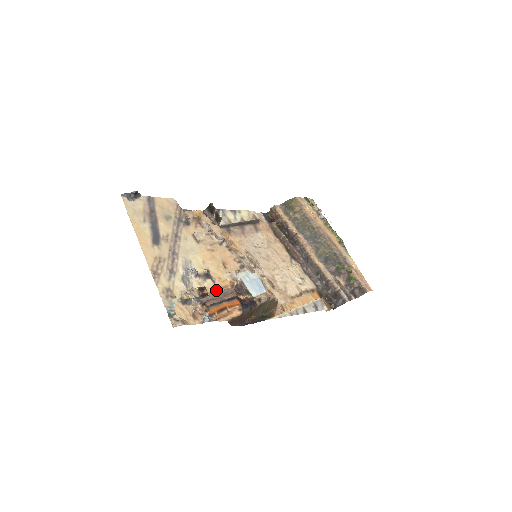
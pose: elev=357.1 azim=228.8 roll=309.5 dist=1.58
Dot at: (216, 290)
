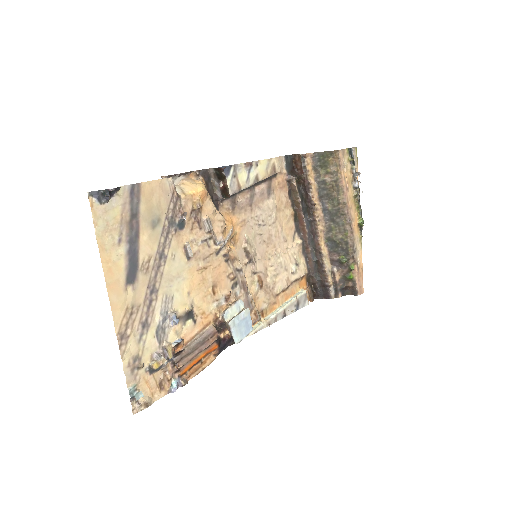
Dot at: (195, 335)
